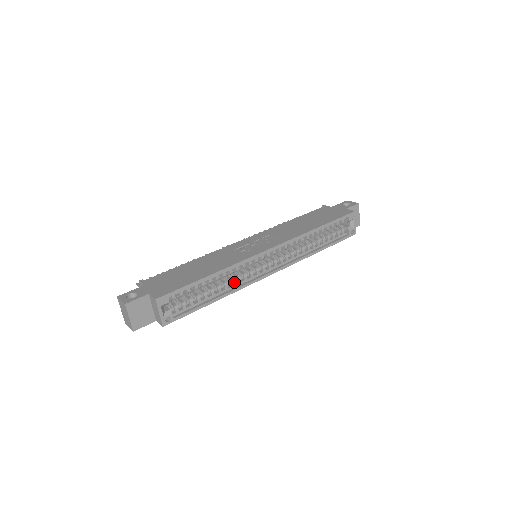
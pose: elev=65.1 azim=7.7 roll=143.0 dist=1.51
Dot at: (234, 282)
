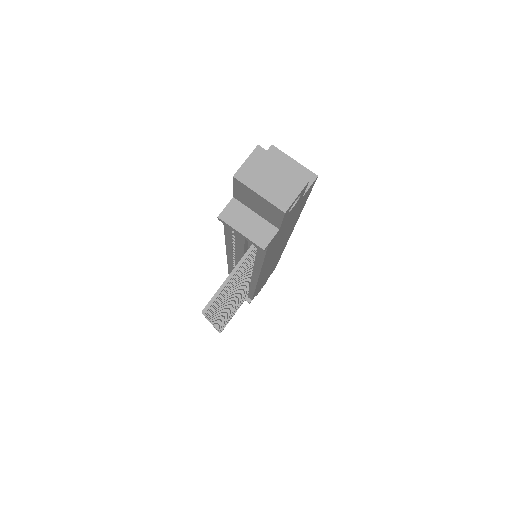
Dot at: occluded
